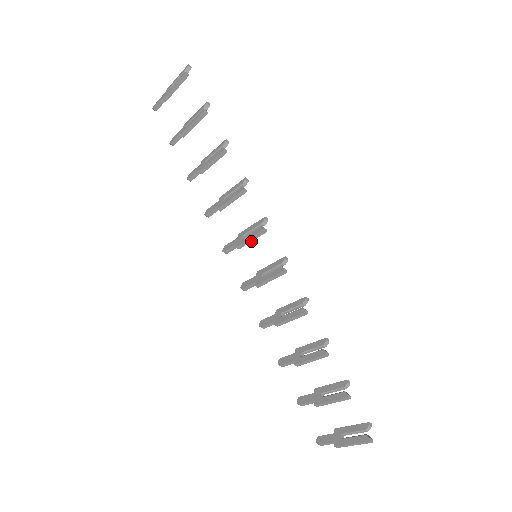
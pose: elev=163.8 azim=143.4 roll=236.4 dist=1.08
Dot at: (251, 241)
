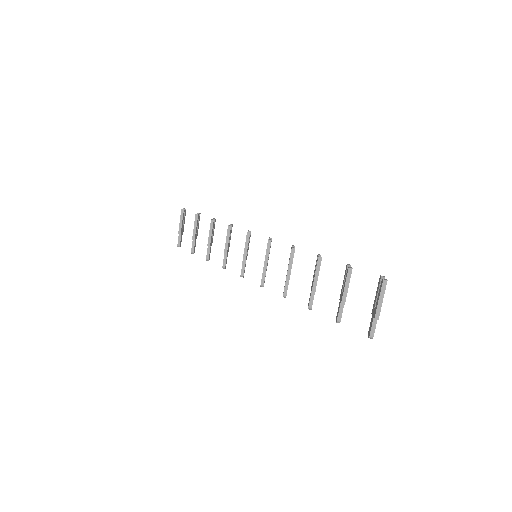
Dot at: (247, 248)
